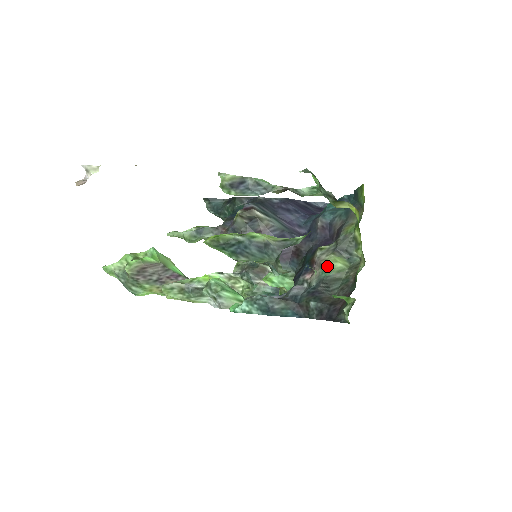
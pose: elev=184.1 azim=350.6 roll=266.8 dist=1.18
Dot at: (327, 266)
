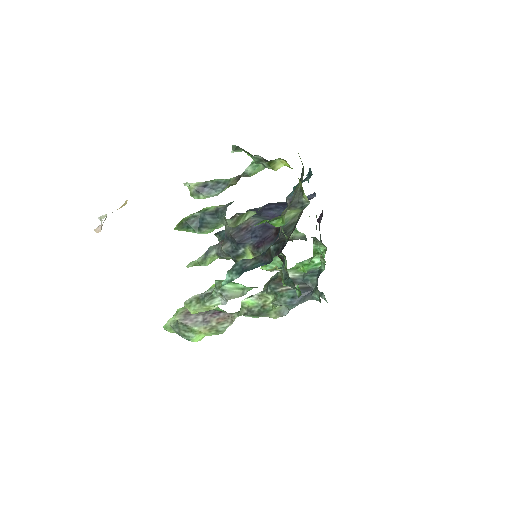
Dot at: occluded
